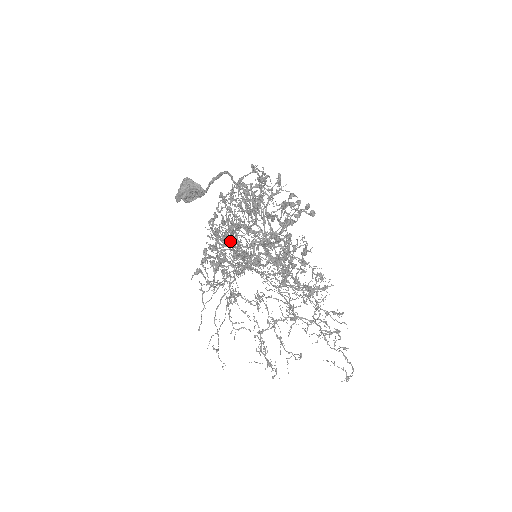
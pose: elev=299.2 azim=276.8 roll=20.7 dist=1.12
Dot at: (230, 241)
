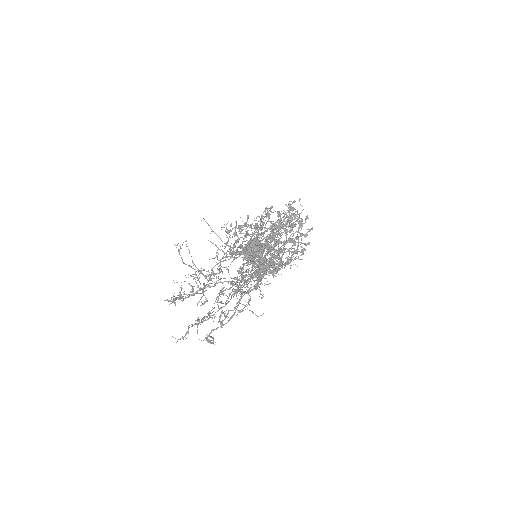
Dot at: (262, 222)
